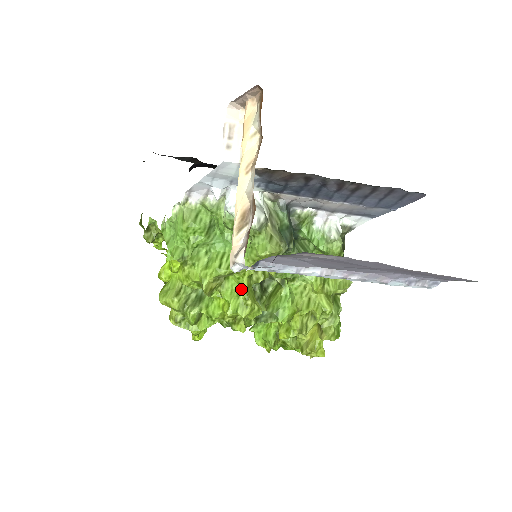
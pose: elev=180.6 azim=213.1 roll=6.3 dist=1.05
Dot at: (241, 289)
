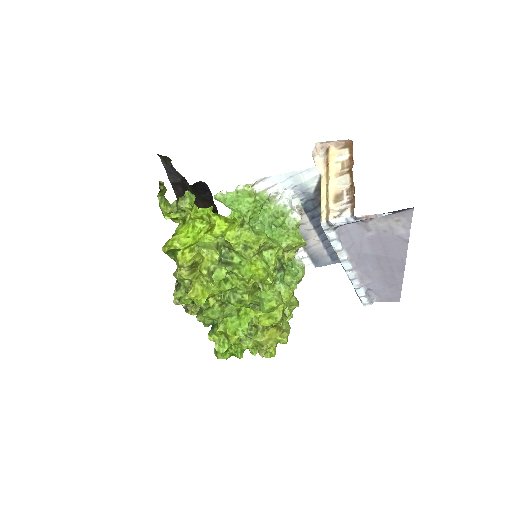
Dot at: (268, 264)
